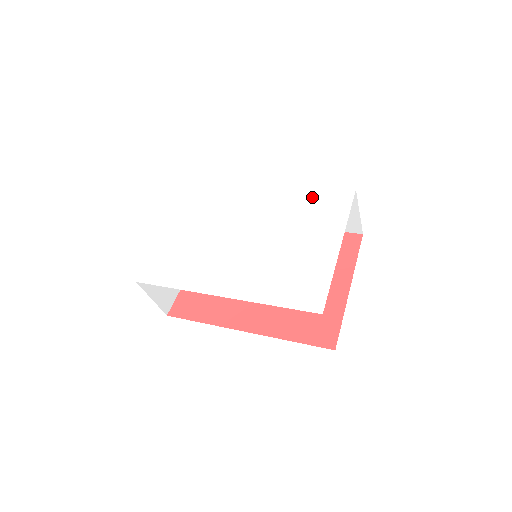
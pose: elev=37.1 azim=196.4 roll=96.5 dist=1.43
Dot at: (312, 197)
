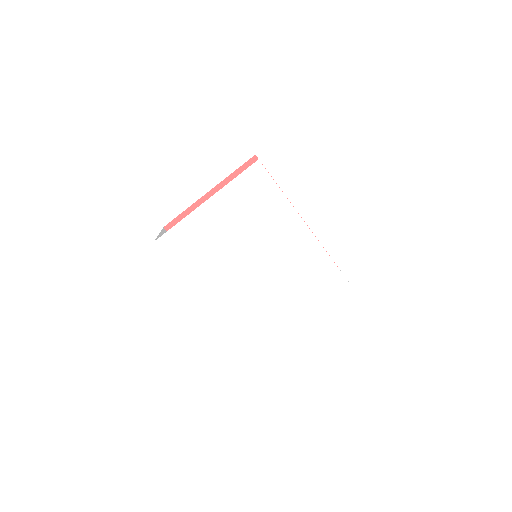
Dot at: (323, 269)
